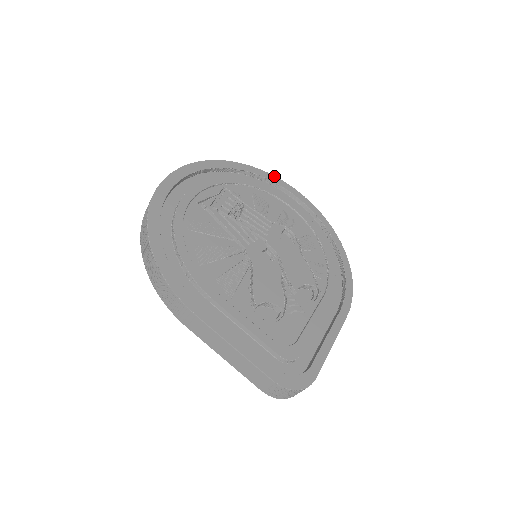
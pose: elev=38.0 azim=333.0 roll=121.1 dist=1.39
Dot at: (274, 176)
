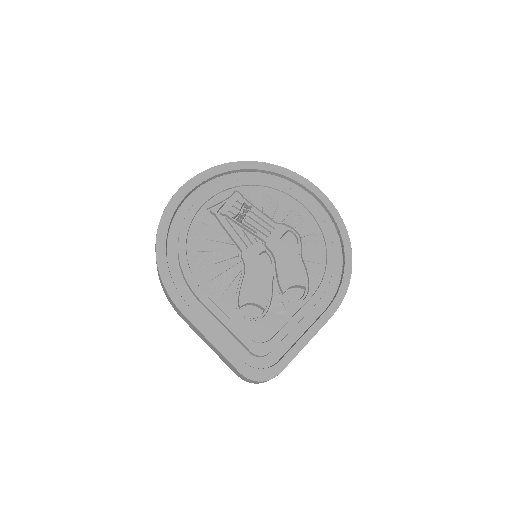
Dot at: (292, 171)
